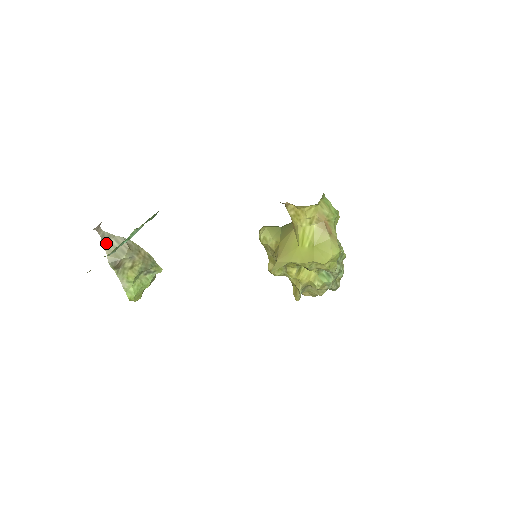
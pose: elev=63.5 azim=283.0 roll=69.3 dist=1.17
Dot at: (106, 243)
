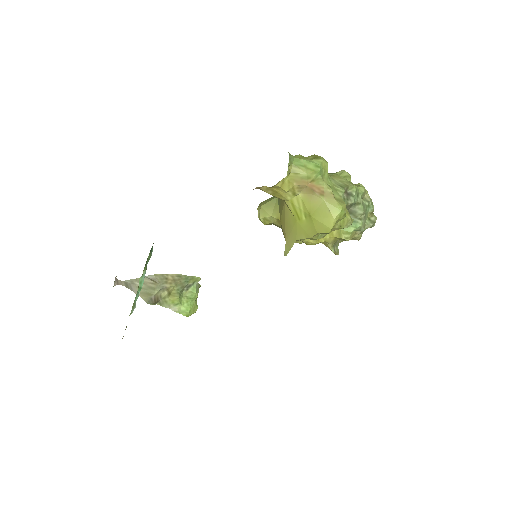
Dot at: (133, 289)
